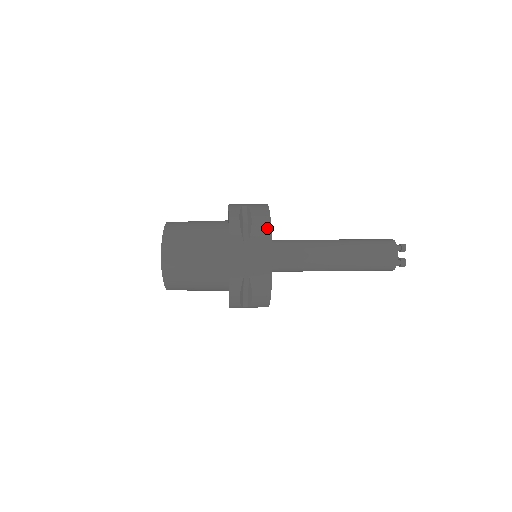
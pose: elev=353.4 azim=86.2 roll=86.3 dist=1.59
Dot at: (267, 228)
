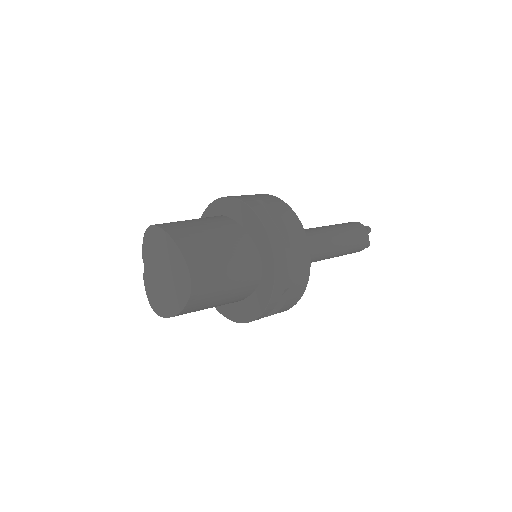
Dot at: (300, 229)
